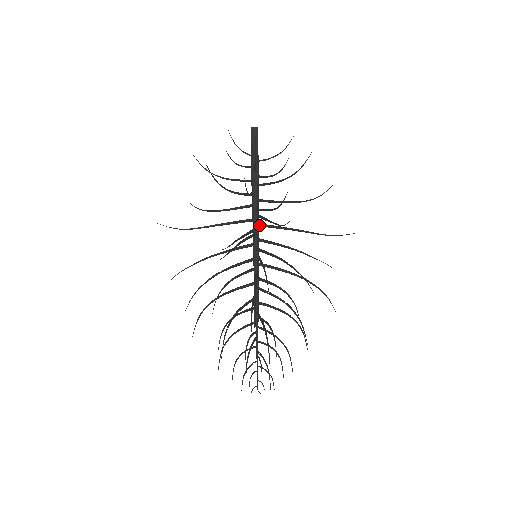
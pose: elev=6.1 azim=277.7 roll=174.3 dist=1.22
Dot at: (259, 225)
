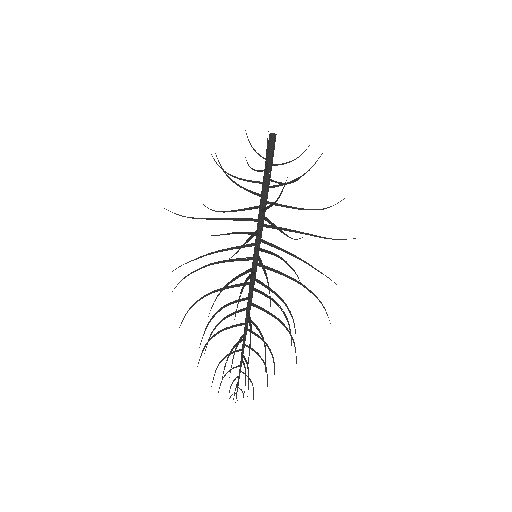
Dot at: (263, 225)
